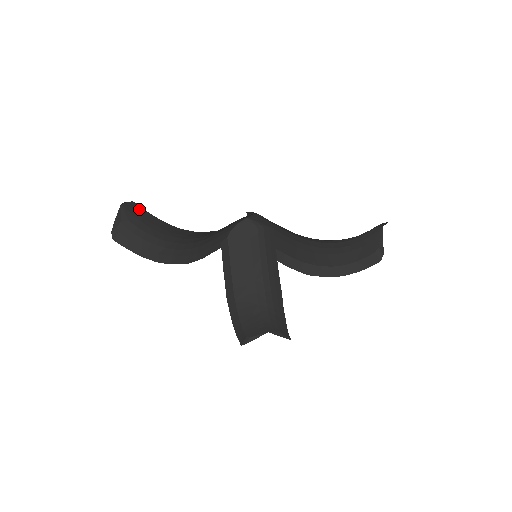
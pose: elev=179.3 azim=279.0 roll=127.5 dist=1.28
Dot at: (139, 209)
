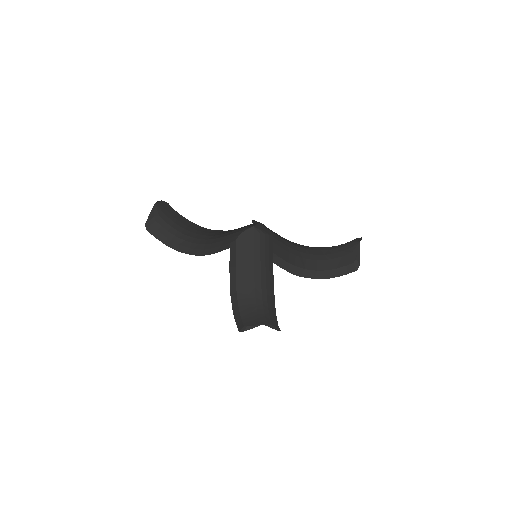
Dot at: (168, 207)
